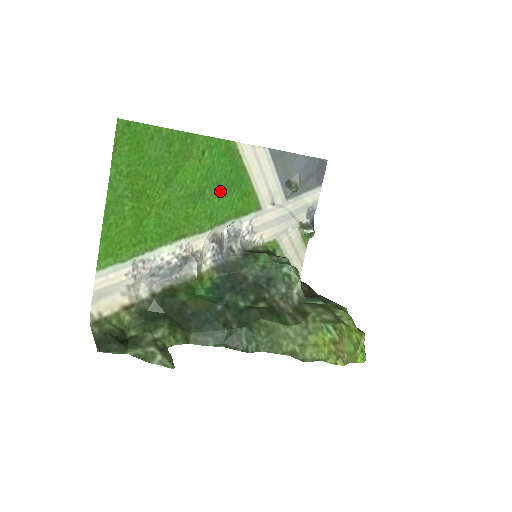
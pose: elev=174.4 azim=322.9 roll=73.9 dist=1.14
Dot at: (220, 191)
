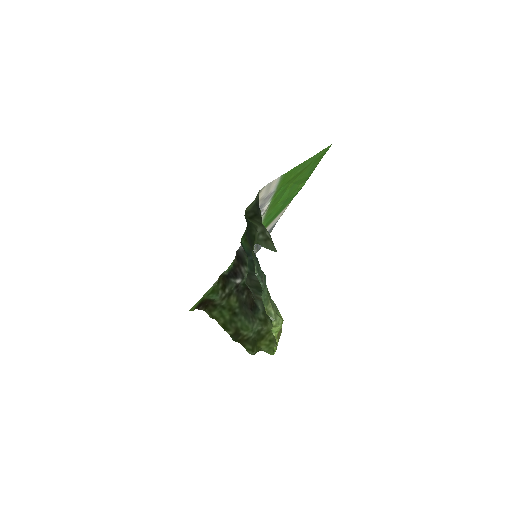
Dot at: (278, 210)
